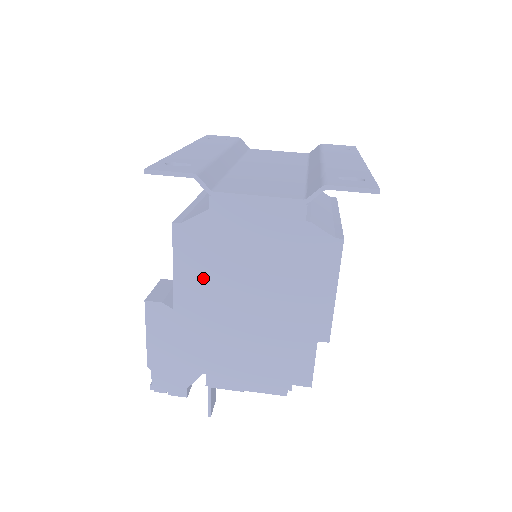
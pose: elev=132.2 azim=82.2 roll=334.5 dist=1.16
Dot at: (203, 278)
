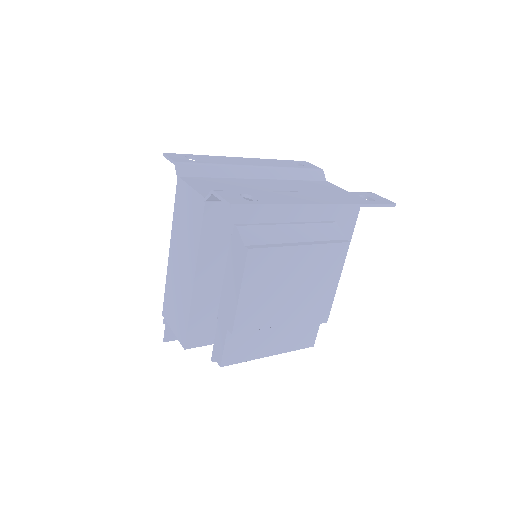
Dot at: occluded
